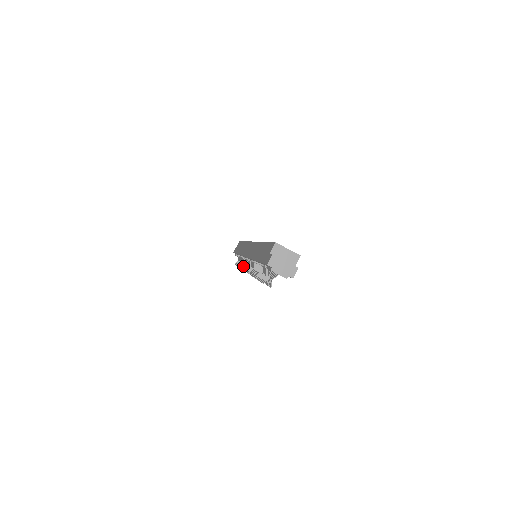
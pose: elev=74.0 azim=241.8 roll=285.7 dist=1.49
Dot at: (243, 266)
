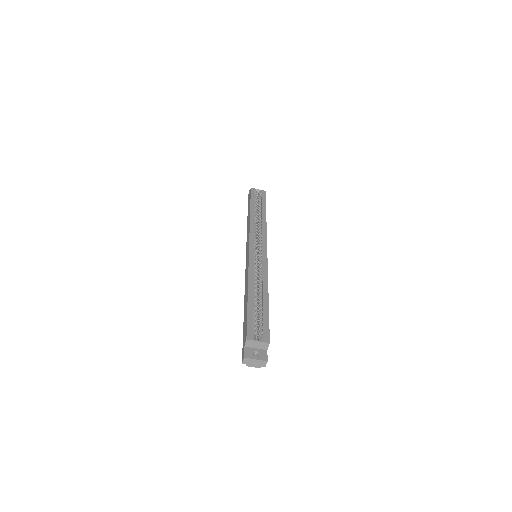
Dot at: occluded
